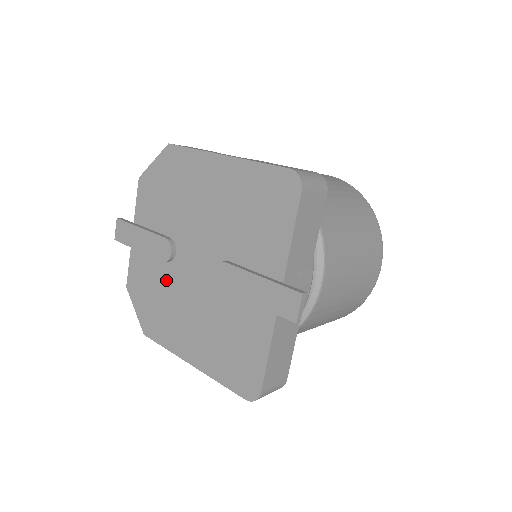
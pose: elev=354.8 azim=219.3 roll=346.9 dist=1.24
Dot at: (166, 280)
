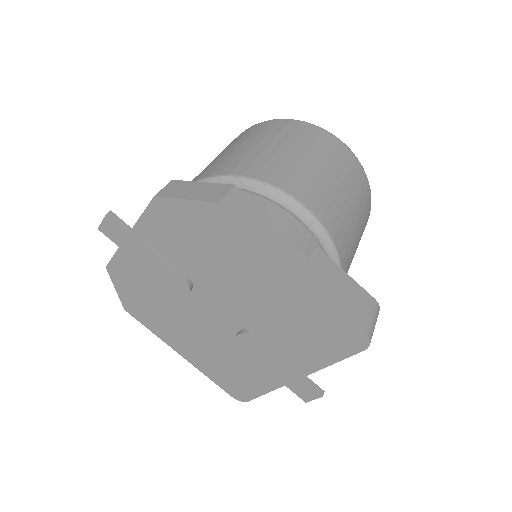
Dot at: (169, 298)
